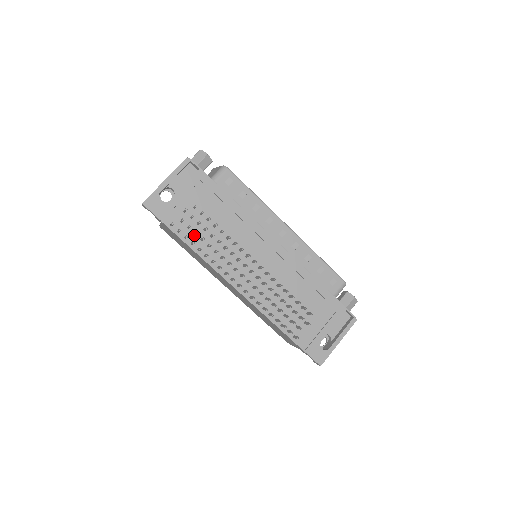
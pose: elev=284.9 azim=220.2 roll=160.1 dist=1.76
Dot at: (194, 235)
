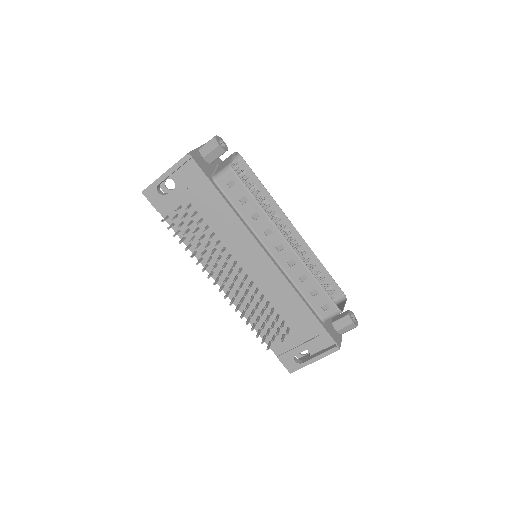
Dot at: occluded
